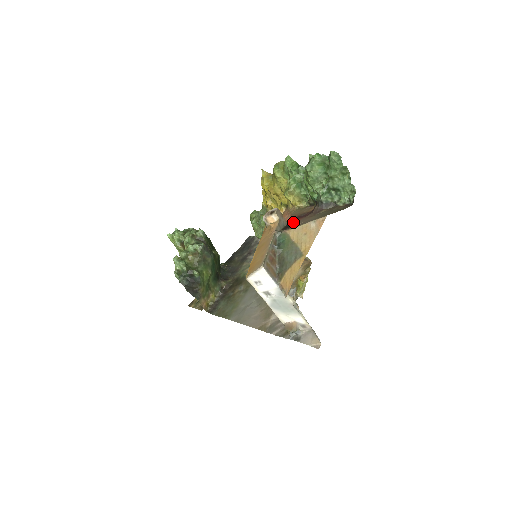
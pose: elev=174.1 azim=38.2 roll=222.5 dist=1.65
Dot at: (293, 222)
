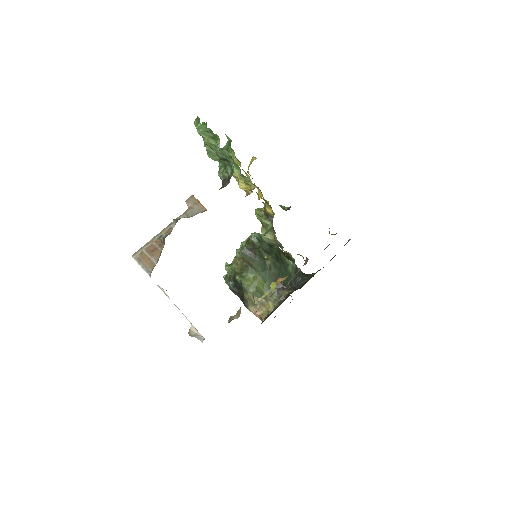
Dot at: occluded
